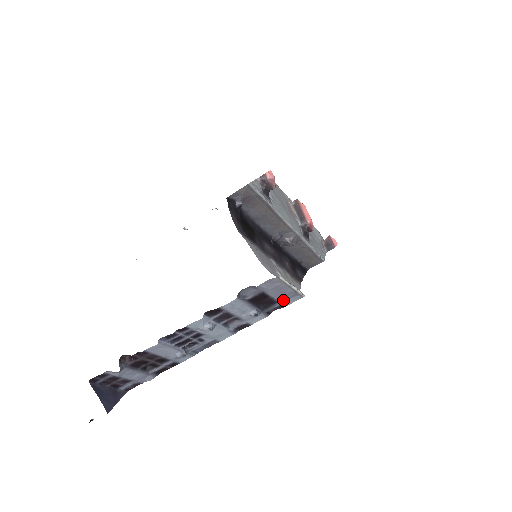
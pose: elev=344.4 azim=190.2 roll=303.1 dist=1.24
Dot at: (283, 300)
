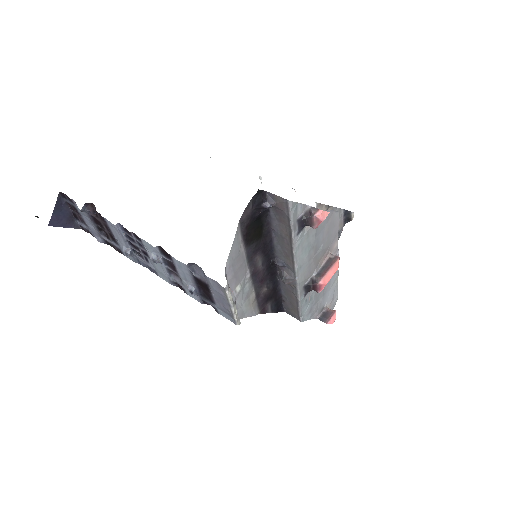
Dot at: (220, 307)
